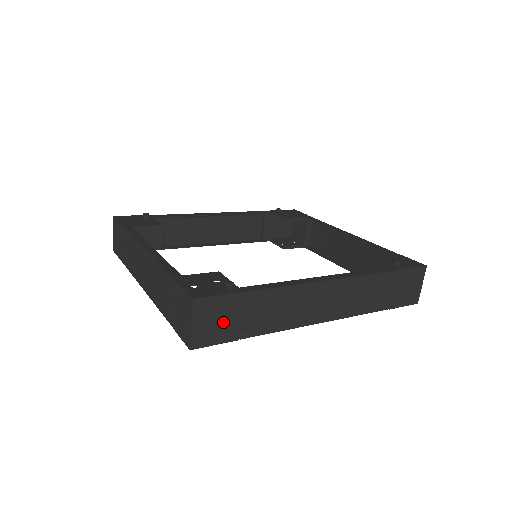
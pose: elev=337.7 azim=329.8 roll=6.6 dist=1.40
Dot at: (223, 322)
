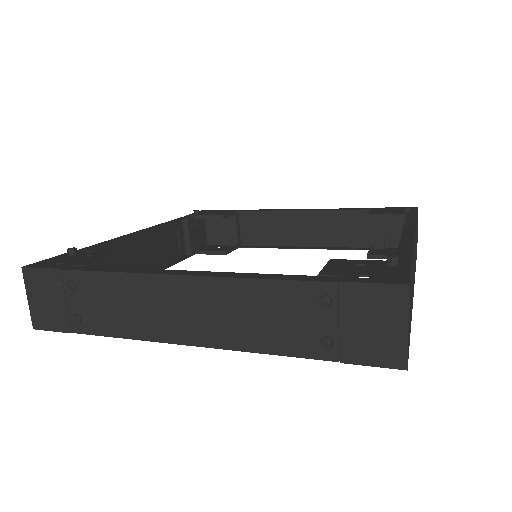
Dot at: occluded
